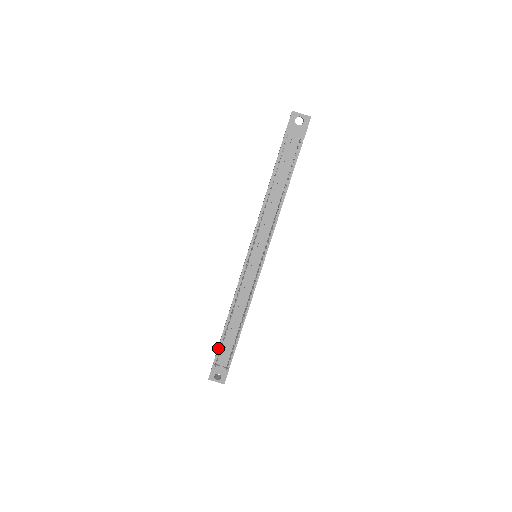
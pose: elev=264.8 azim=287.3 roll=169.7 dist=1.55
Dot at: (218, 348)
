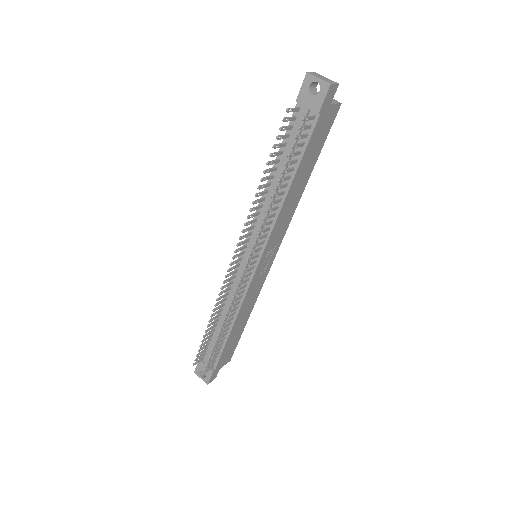
Dot at: occluded
